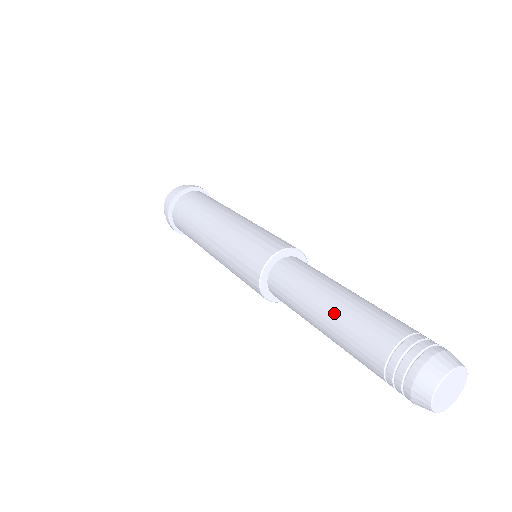
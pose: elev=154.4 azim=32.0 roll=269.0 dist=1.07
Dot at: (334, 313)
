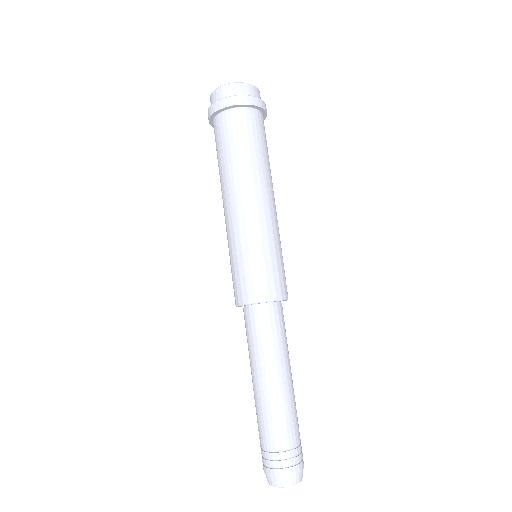
Dot at: (276, 391)
